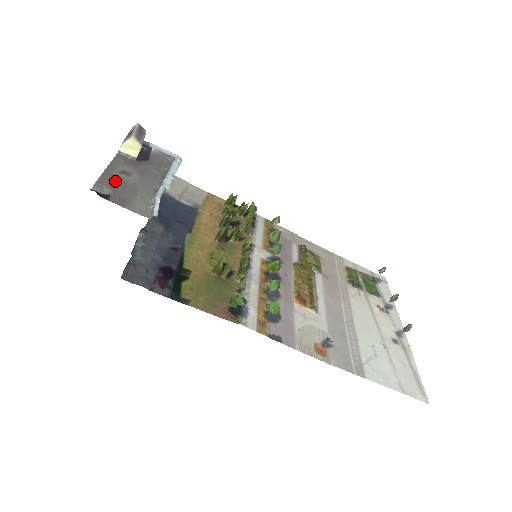
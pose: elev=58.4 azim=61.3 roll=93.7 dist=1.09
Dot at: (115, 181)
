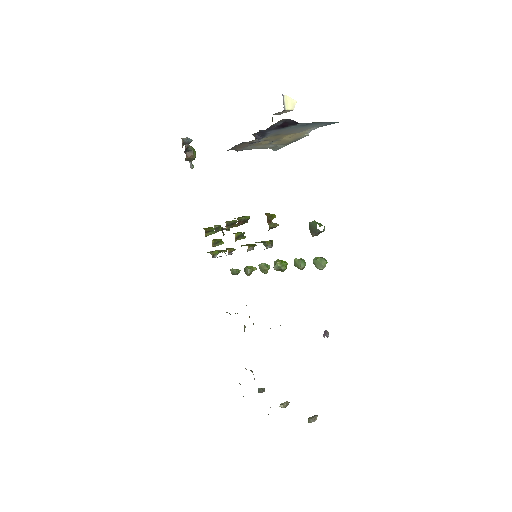
Dot at: occluded
